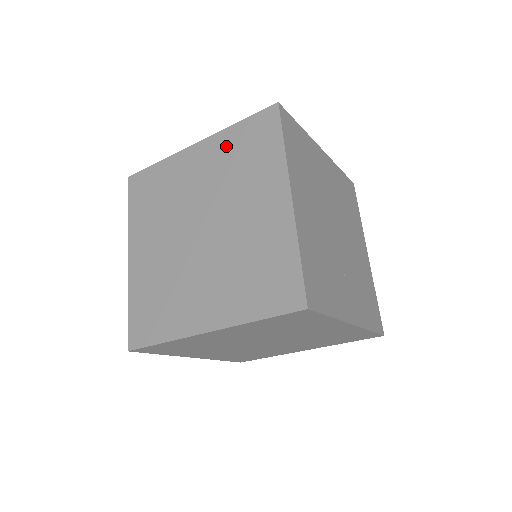
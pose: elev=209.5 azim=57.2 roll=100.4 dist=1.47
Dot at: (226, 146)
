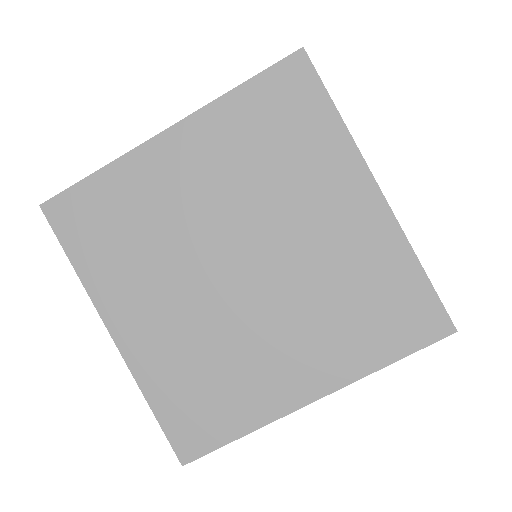
Dot at: occluded
